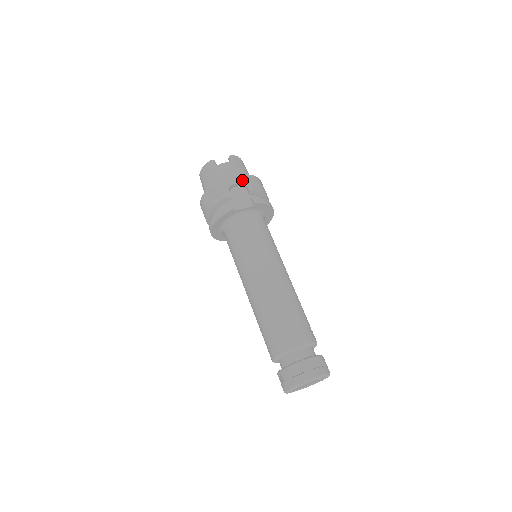
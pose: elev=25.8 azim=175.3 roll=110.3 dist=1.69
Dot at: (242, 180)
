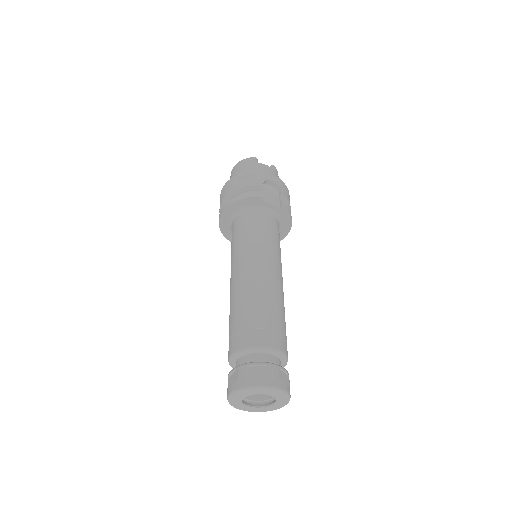
Dot at: (279, 183)
